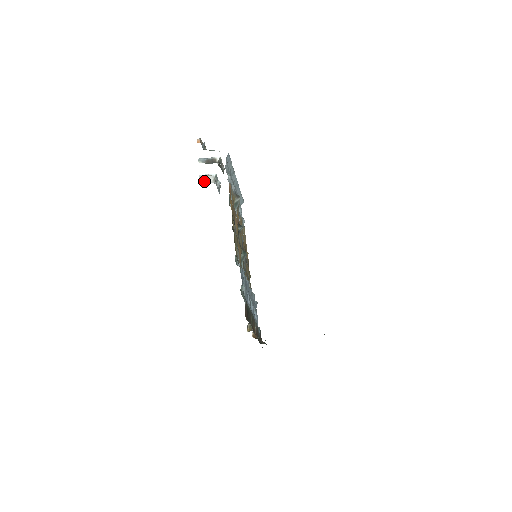
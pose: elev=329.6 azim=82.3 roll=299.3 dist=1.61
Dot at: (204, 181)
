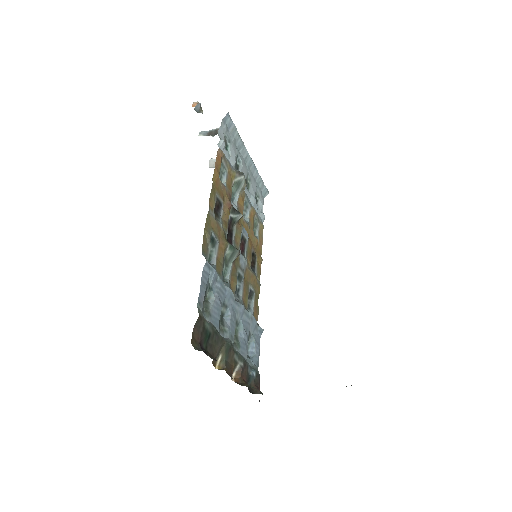
Dot at: occluded
